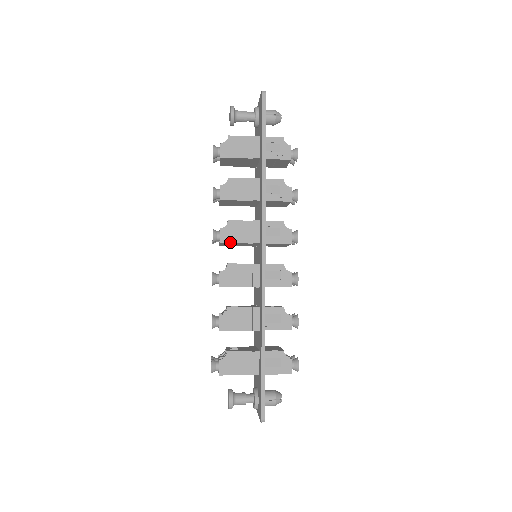
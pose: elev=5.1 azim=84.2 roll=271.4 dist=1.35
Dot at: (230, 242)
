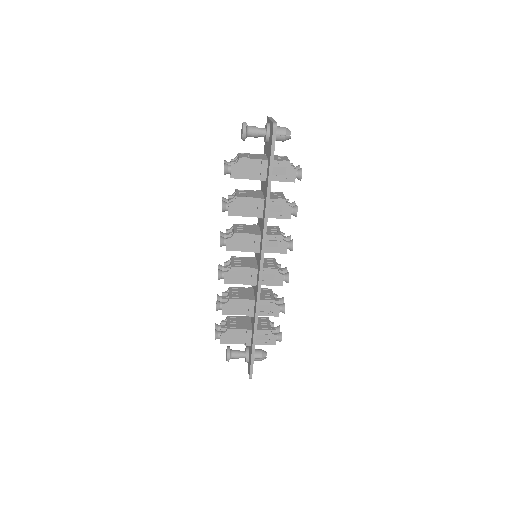
Dot at: (235, 250)
